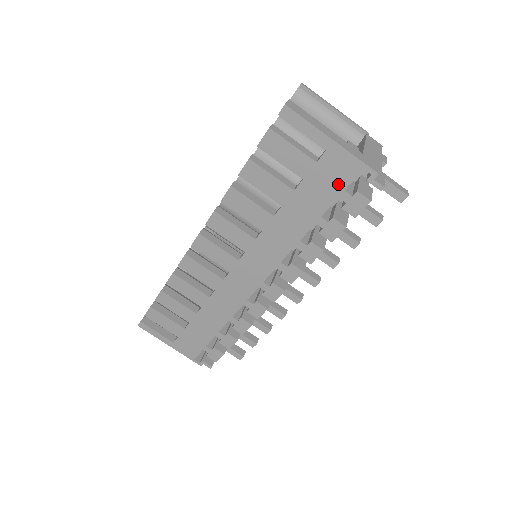
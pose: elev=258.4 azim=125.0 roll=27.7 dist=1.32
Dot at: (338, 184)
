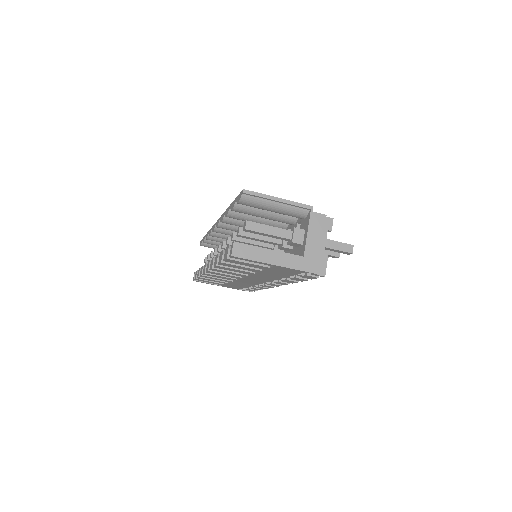
Dot at: (291, 273)
